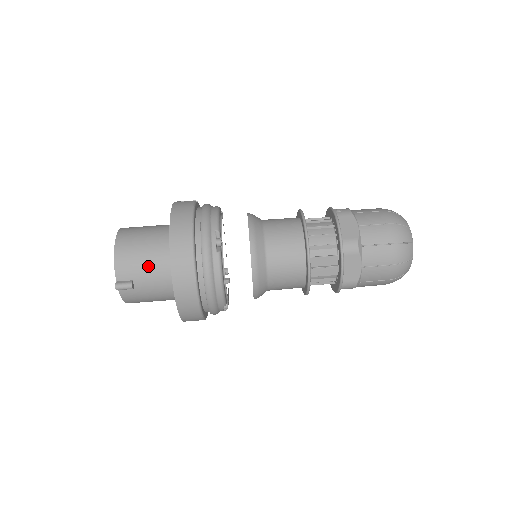
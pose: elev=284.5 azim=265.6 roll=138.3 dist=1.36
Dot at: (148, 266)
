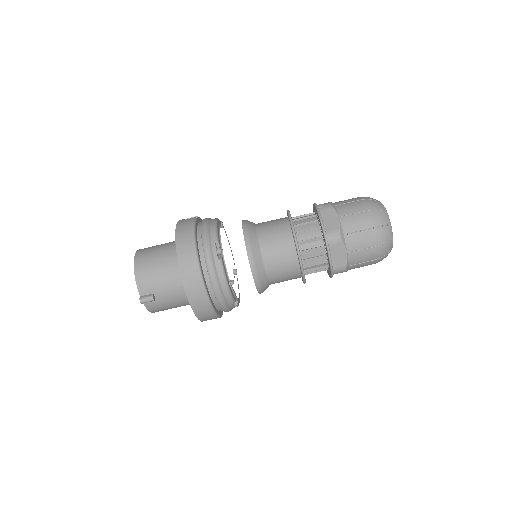
Dot at: (164, 280)
